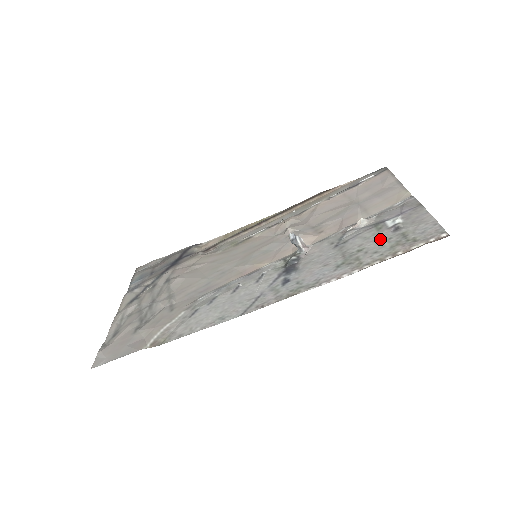
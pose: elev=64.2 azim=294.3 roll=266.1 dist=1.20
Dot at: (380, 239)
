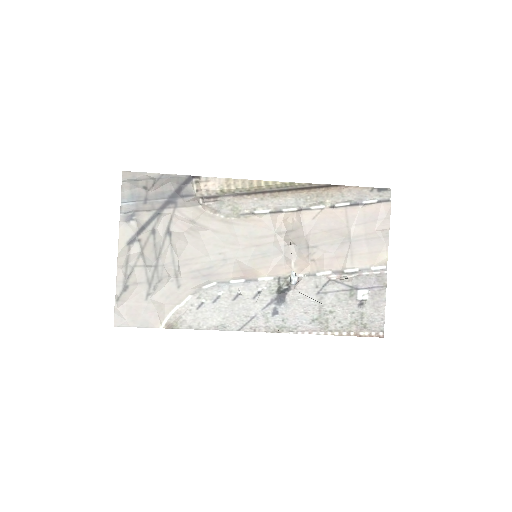
Dot at: (347, 309)
